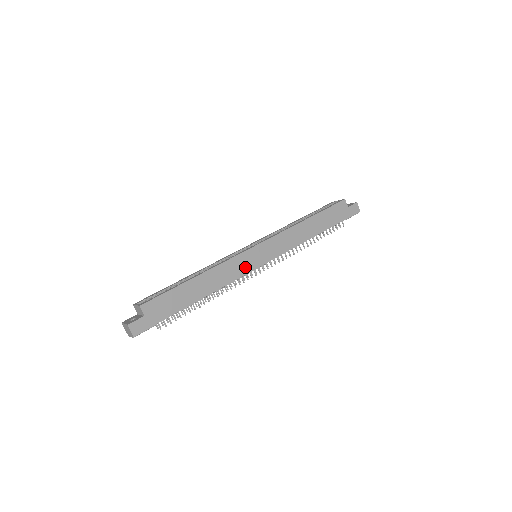
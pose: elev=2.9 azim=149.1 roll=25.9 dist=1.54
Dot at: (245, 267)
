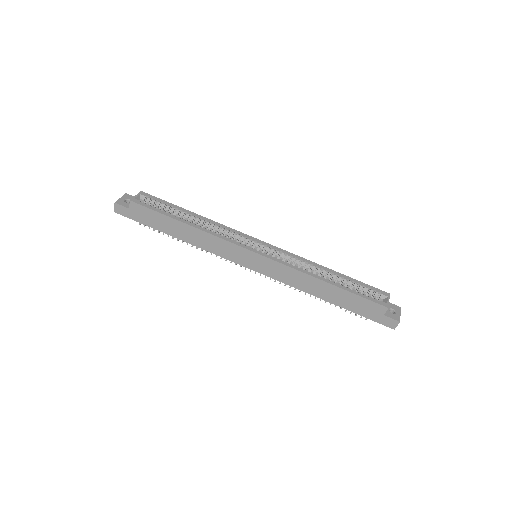
Dot at: (231, 255)
